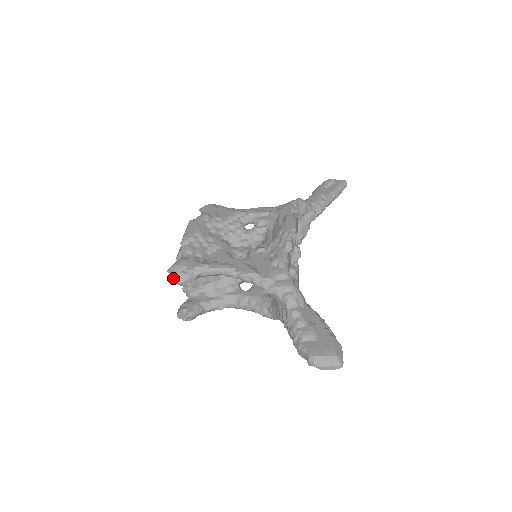
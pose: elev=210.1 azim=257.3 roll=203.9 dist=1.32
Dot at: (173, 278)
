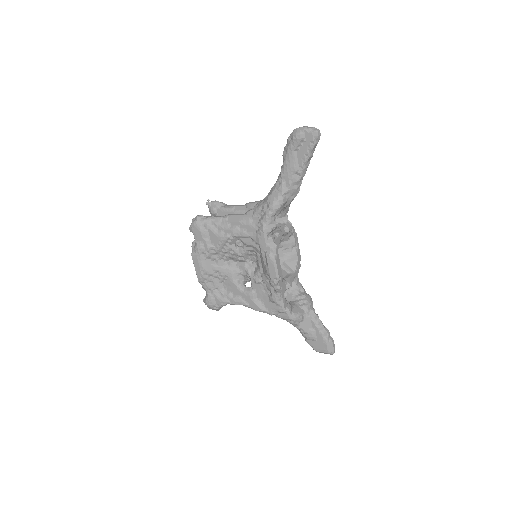
Dot at: (211, 308)
